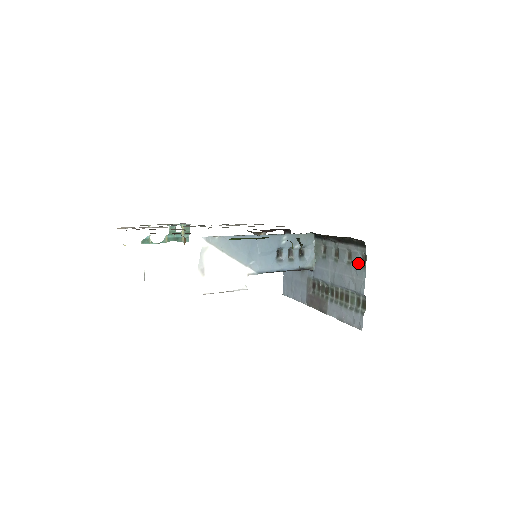
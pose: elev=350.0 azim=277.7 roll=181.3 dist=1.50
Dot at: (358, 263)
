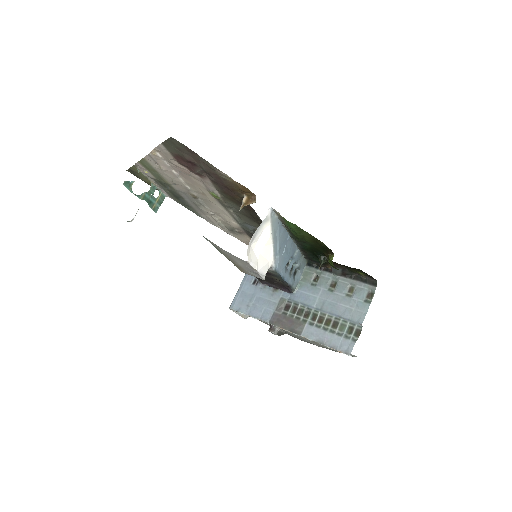
Dot at: (362, 297)
